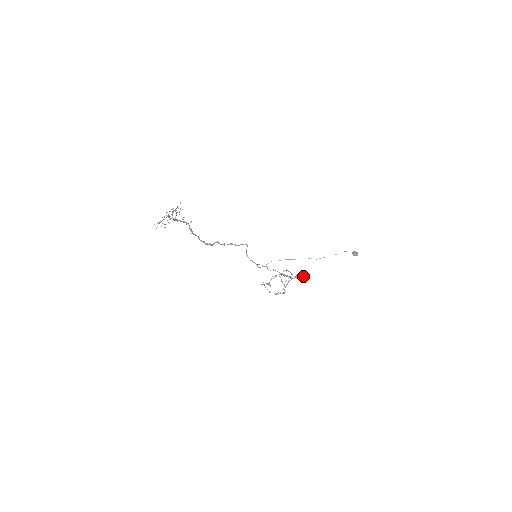
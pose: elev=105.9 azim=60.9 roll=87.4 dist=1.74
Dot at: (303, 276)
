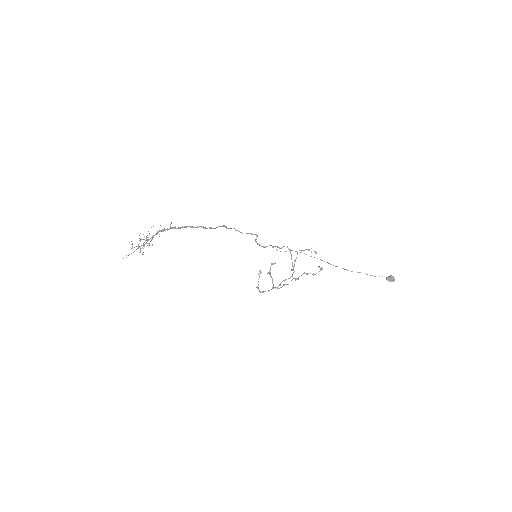
Dot at: (319, 267)
